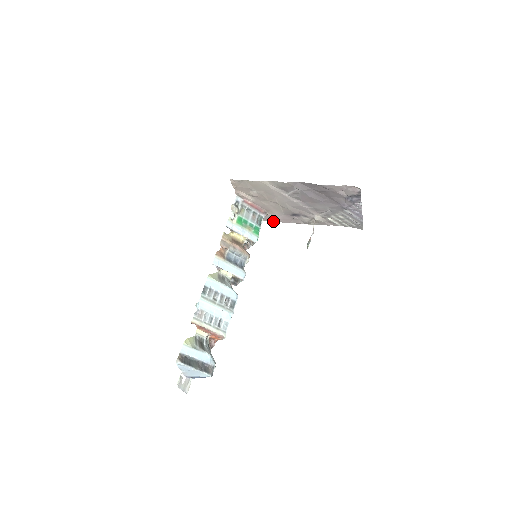
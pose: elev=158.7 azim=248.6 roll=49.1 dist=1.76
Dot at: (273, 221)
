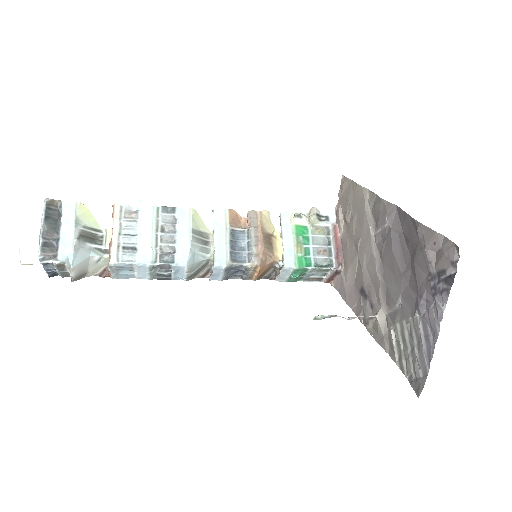
Dot at: (341, 295)
